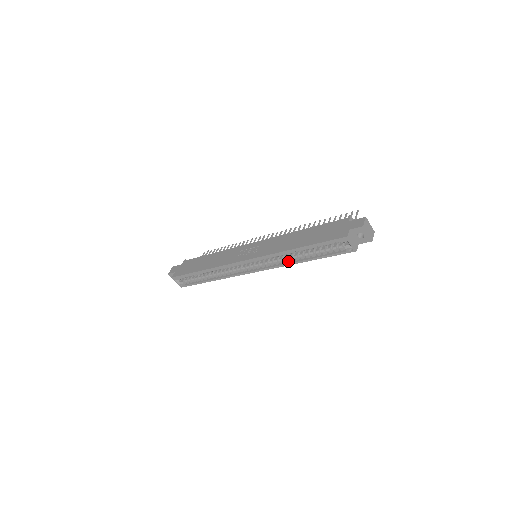
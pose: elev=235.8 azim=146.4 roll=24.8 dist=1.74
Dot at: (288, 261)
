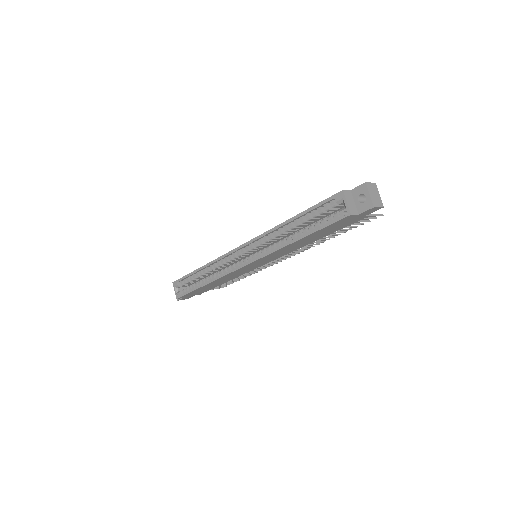
Dot at: (280, 245)
